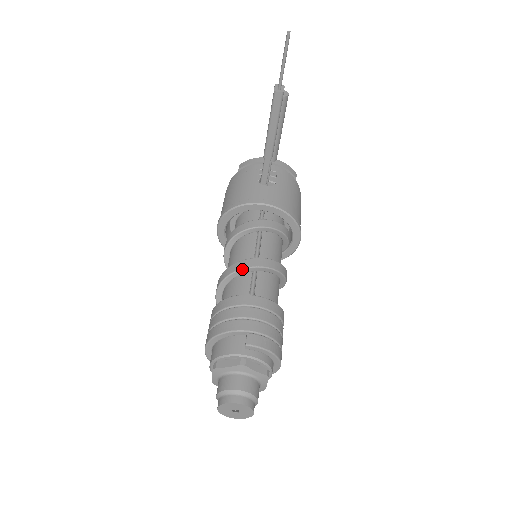
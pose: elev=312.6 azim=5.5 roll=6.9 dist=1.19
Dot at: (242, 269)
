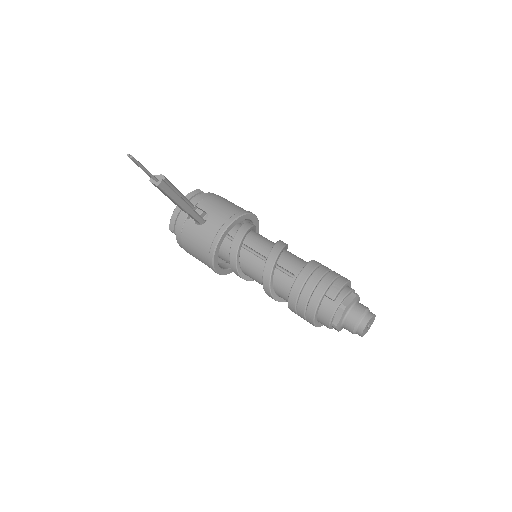
Dot at: (271, 274)
